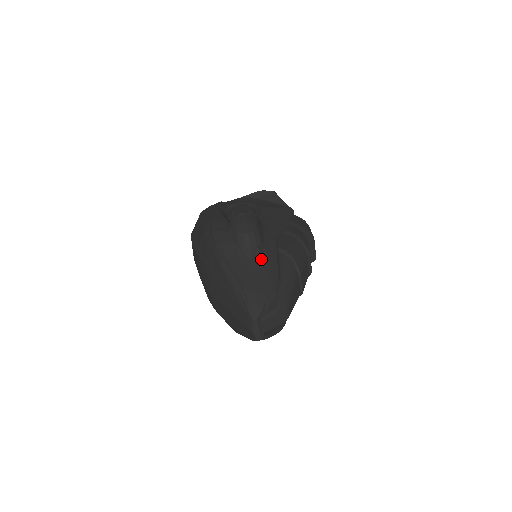
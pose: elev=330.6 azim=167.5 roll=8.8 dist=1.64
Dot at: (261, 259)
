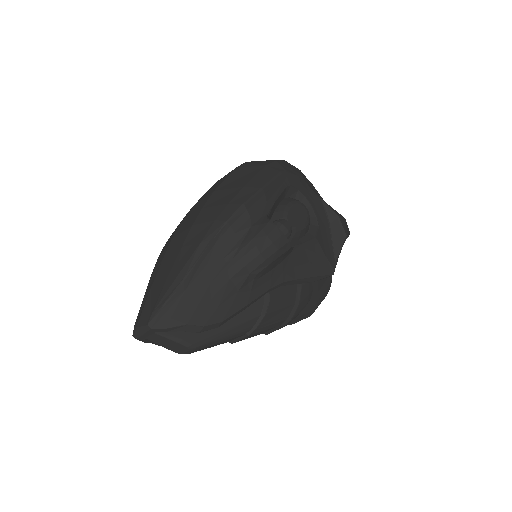
Dot at: (236, 287)
